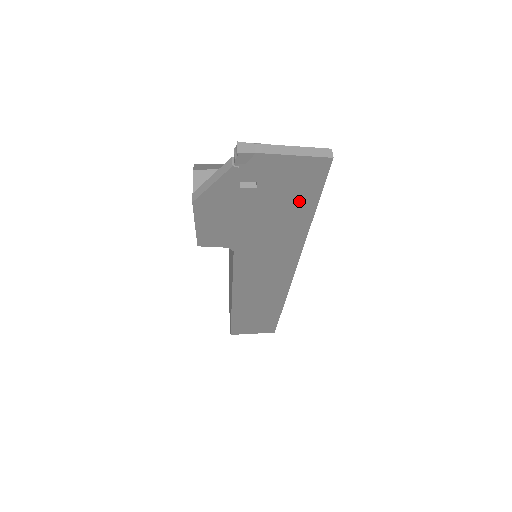
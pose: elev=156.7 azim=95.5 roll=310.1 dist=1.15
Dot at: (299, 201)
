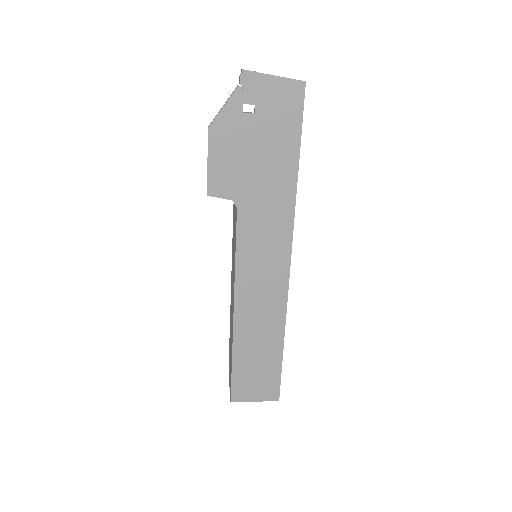
Dot at: (287, 134)
